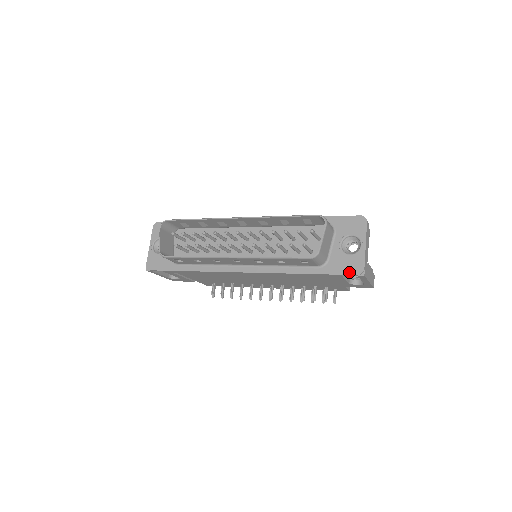
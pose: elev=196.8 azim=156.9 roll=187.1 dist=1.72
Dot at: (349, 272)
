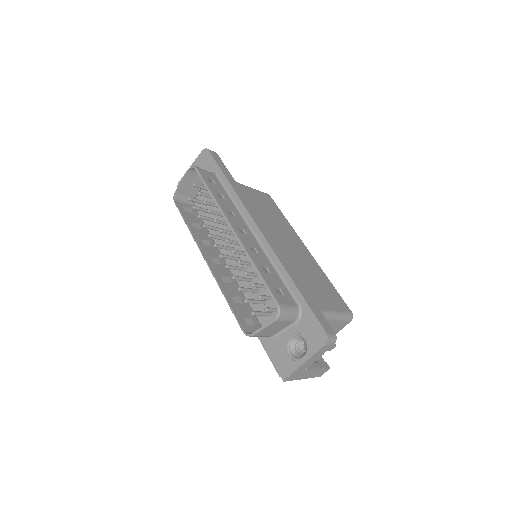
Dot at: (276, 366)
